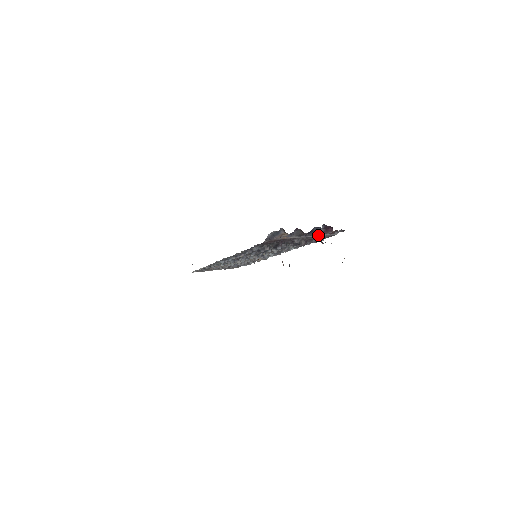
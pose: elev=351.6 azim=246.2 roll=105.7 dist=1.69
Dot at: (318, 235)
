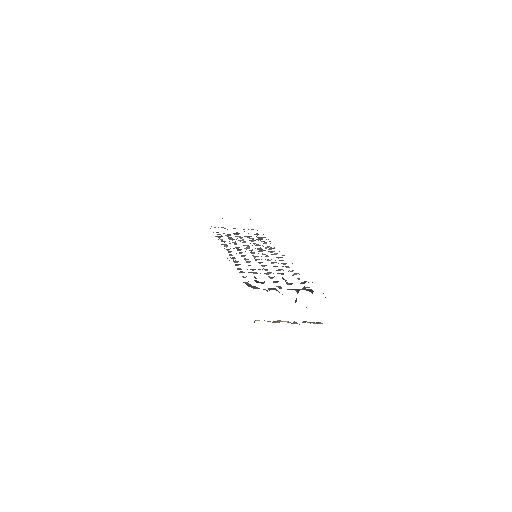
Dot at: occluded
